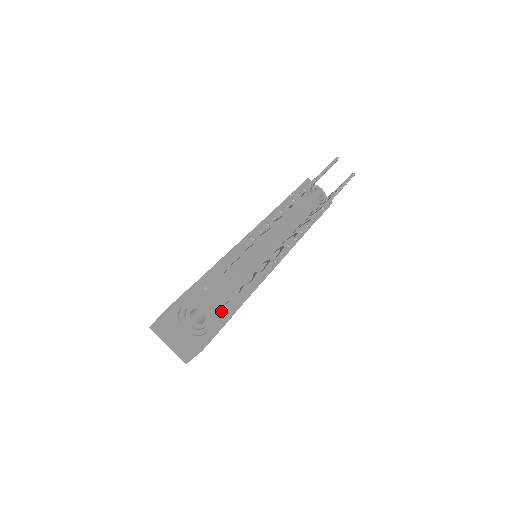
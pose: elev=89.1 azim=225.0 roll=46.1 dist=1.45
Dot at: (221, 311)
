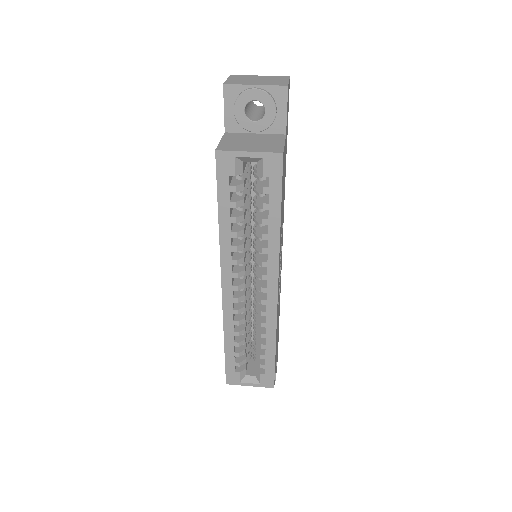
Dot at: occluded
